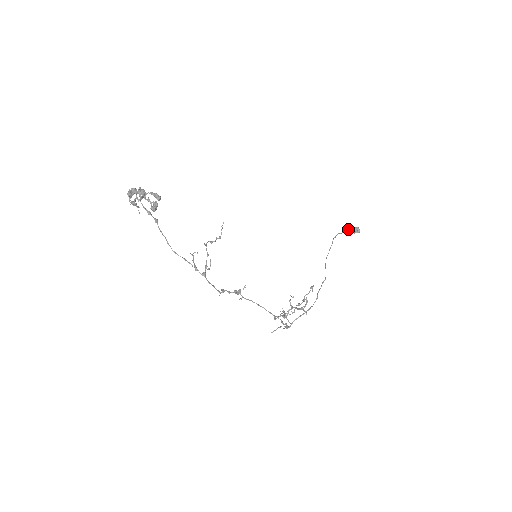
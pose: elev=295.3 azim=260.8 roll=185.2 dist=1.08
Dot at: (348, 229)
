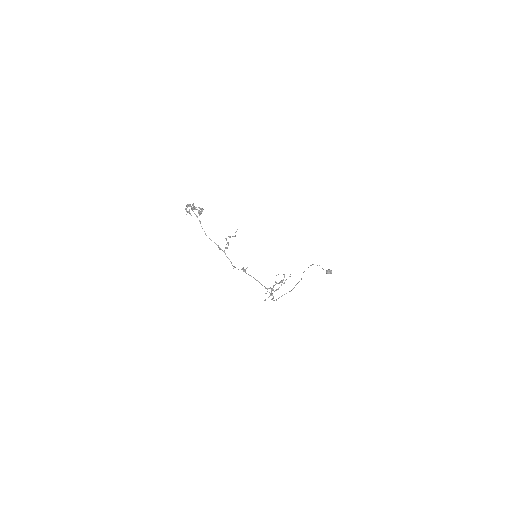
Dot at: occluded
